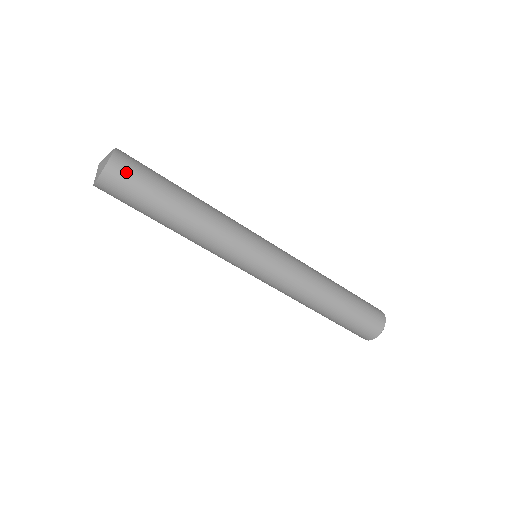
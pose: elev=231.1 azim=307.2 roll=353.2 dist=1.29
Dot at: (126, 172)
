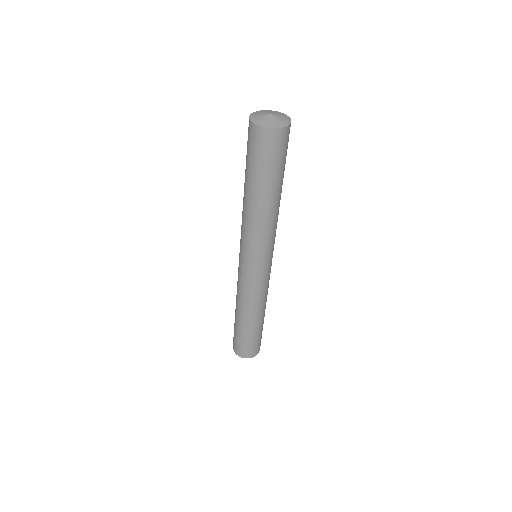
Dot at: (271, 145)
